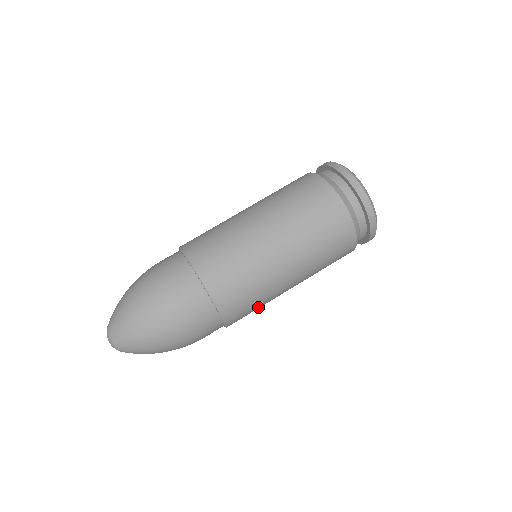
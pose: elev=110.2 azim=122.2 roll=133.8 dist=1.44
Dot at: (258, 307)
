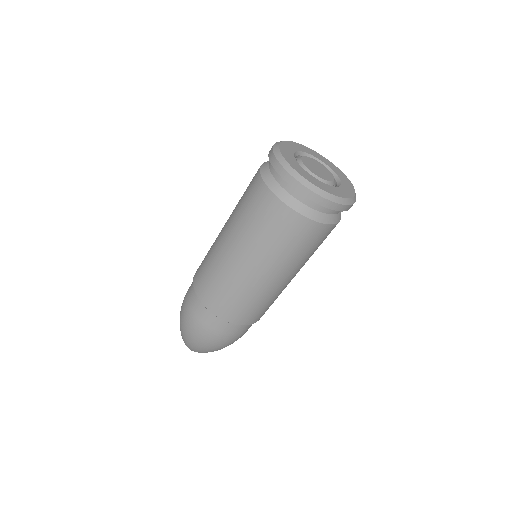
Dot at: occluded
